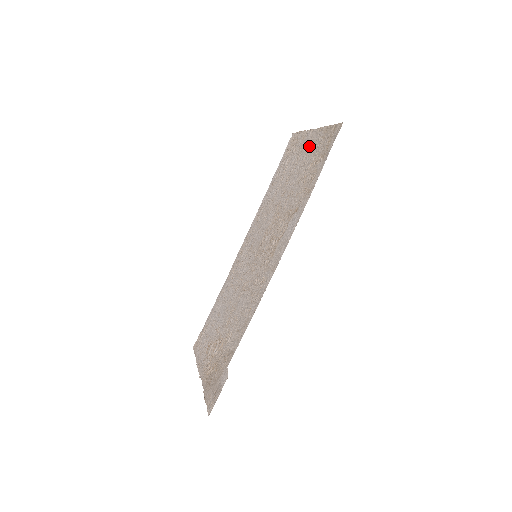
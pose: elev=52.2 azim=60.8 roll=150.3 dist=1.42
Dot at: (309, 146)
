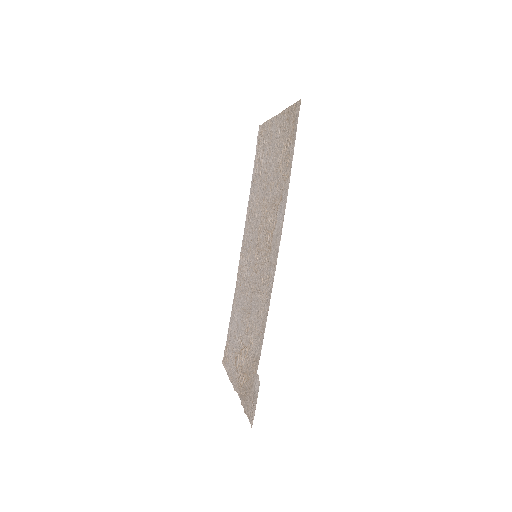
Dot at: (277, 133)
